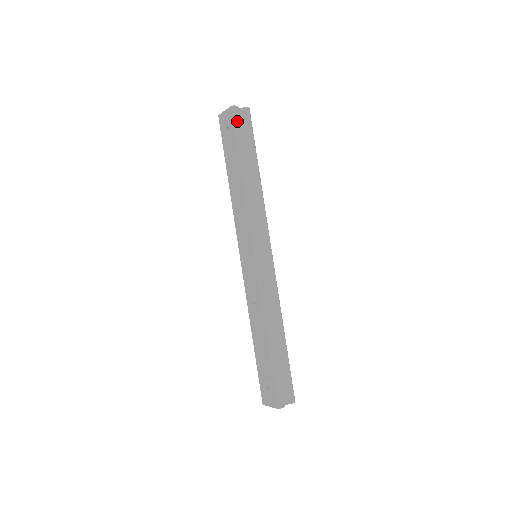
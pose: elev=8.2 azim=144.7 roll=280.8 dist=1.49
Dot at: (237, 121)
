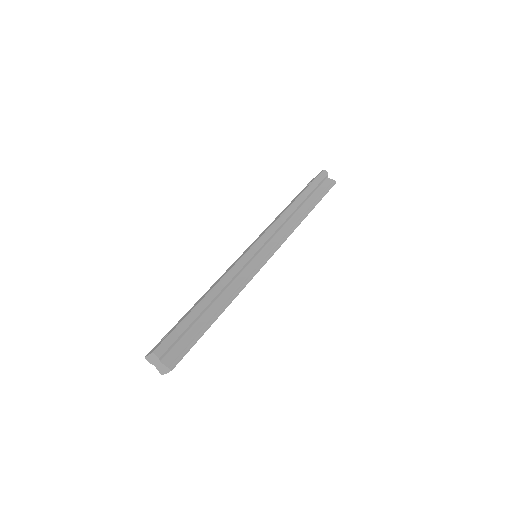
Dot at: (320, 178)
